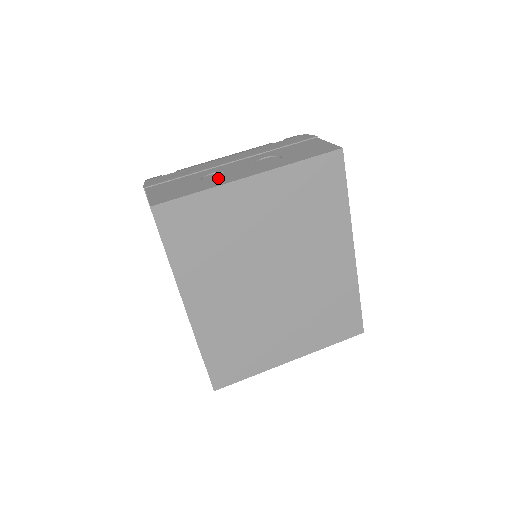
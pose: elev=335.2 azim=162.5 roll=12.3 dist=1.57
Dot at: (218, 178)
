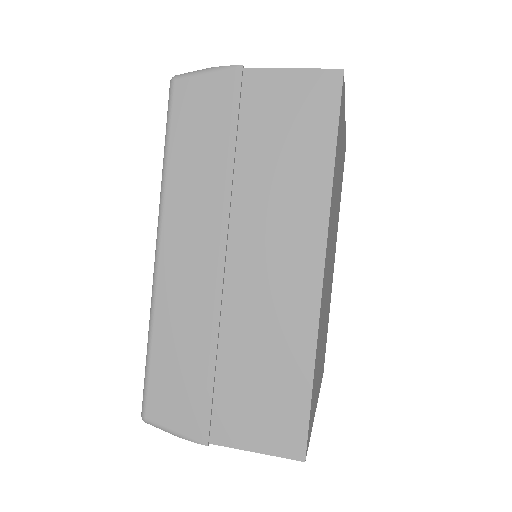
Dot at: occluded
